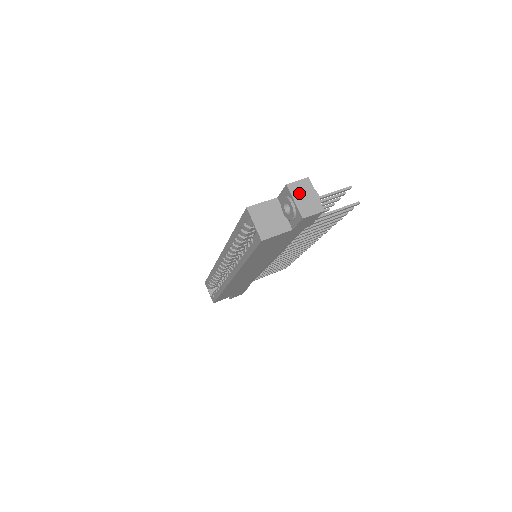
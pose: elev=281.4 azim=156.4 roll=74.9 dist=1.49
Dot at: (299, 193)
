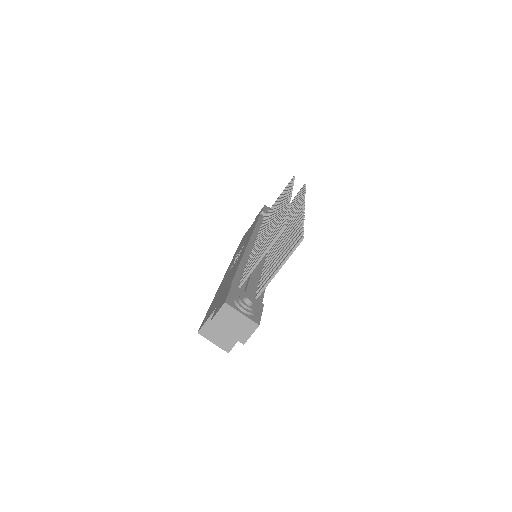
Dot at: (226, 323)
